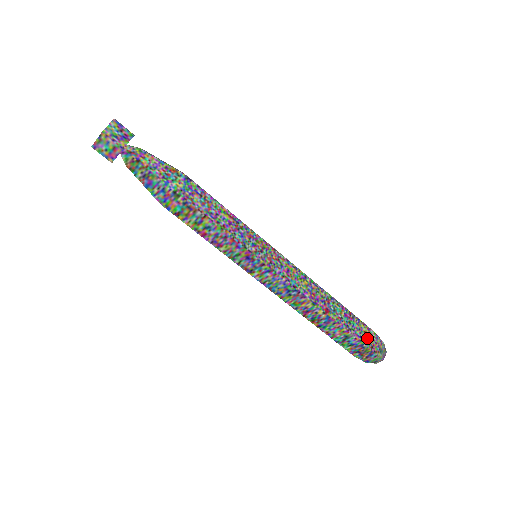
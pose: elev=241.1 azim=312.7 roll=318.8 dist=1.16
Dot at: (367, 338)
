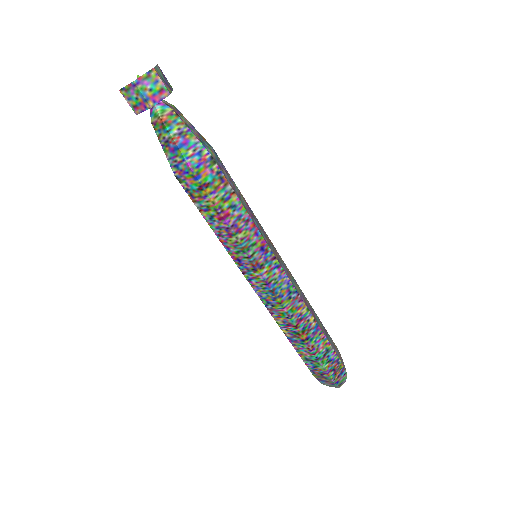
Dot at: (338, 354)
